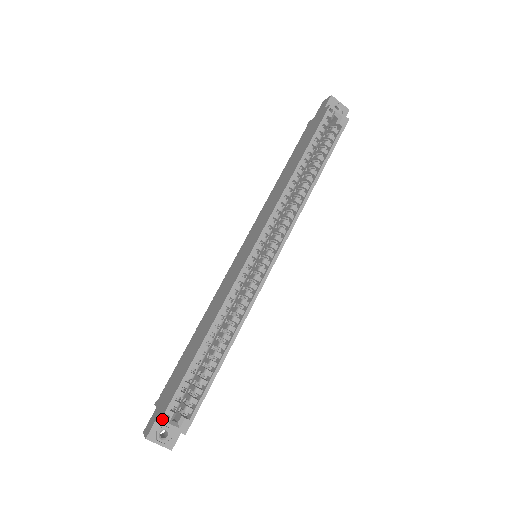
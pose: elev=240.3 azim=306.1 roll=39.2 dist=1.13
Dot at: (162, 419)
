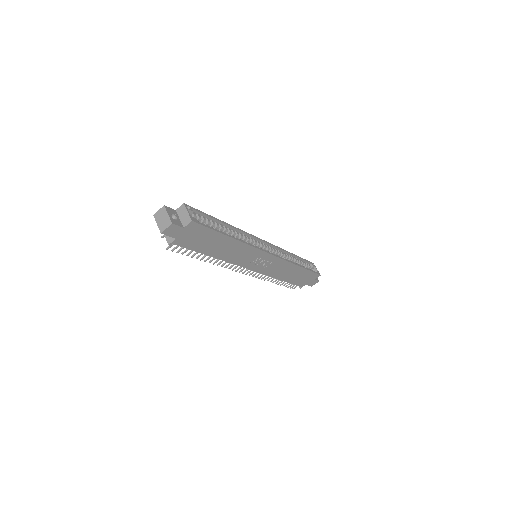
Dot at: (186, 205)
